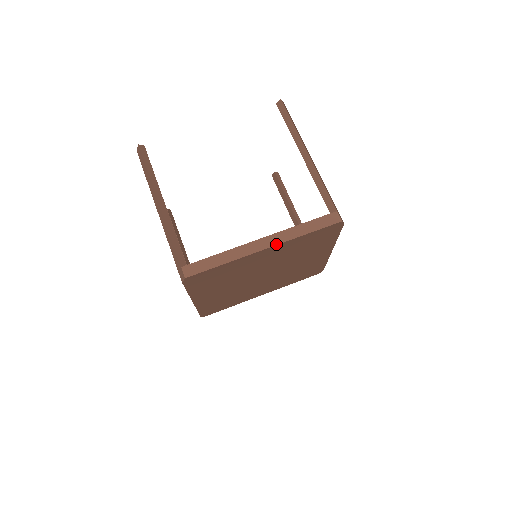
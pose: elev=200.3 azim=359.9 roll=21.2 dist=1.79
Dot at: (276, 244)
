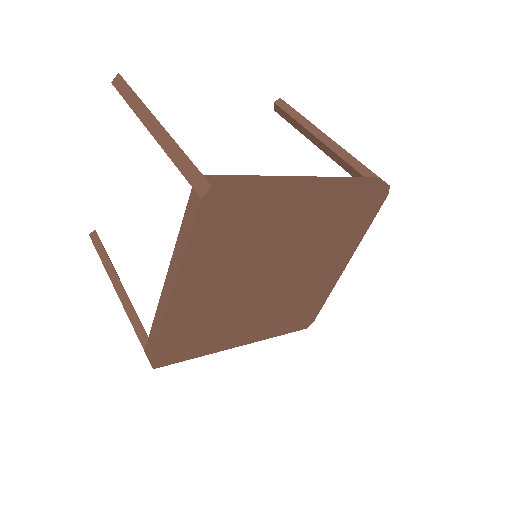
Dot at: (327, 185)
